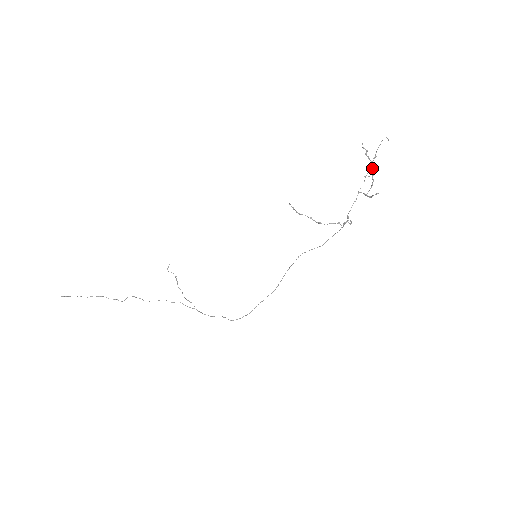
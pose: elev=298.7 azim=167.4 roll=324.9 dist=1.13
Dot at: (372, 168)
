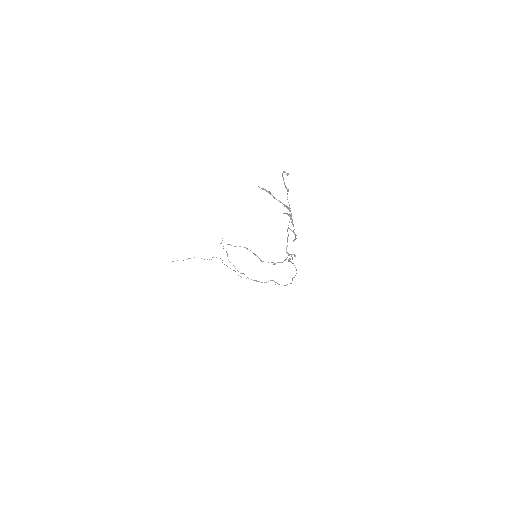
Dot at: occluded
